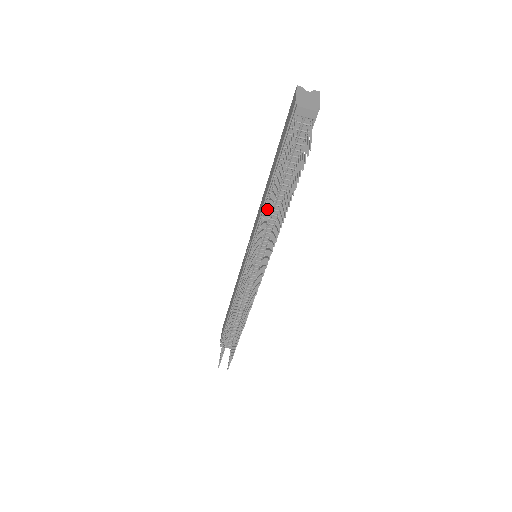
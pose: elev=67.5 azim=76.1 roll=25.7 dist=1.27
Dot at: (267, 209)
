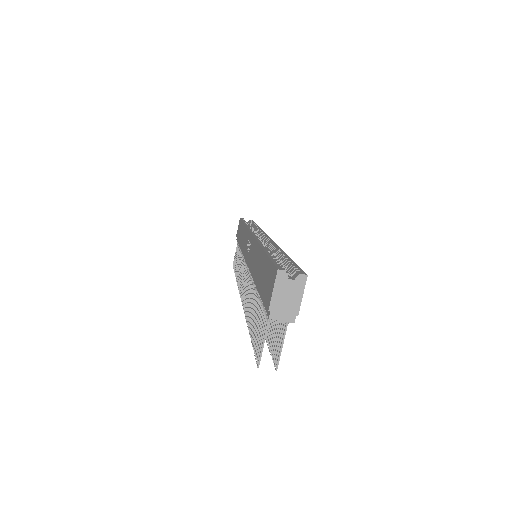
Dot at: (253, 297)
